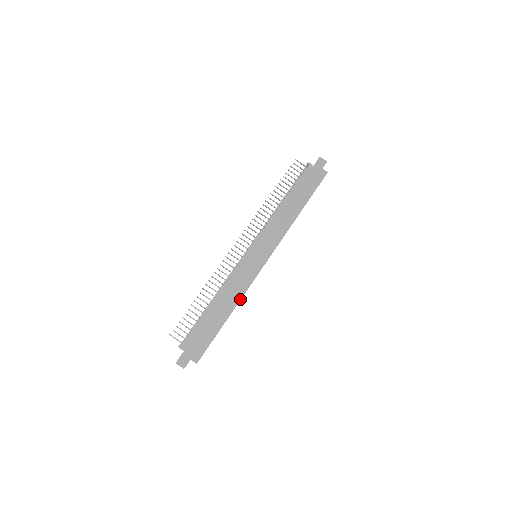
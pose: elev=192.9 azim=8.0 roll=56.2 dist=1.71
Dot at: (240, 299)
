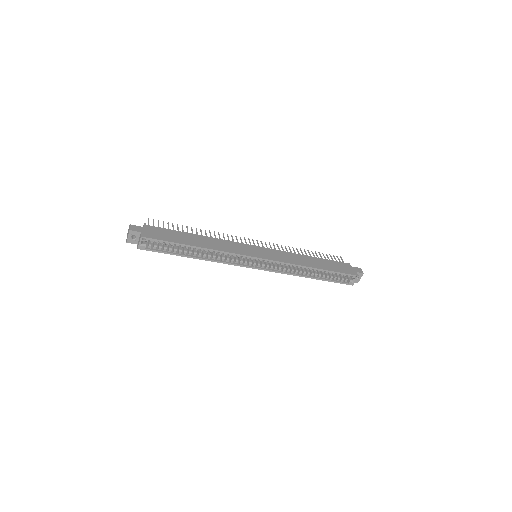
Dot at: (217, 250)
